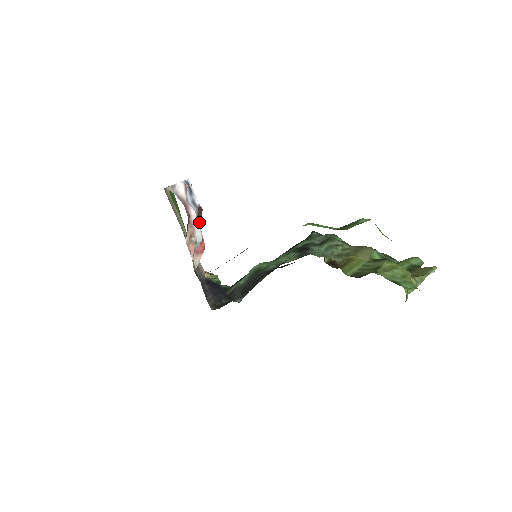
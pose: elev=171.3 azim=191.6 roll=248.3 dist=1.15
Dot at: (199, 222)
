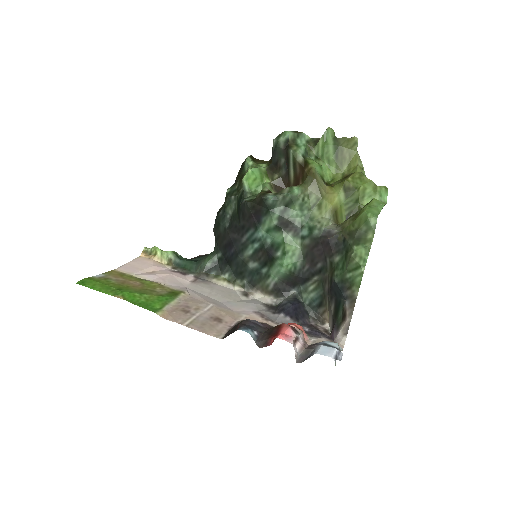
Dot at: (298, 331)
